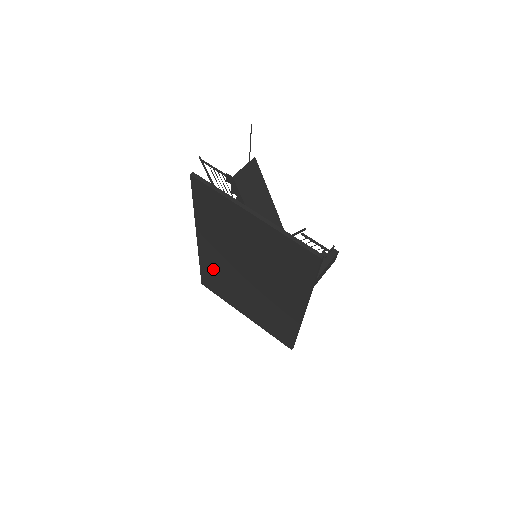
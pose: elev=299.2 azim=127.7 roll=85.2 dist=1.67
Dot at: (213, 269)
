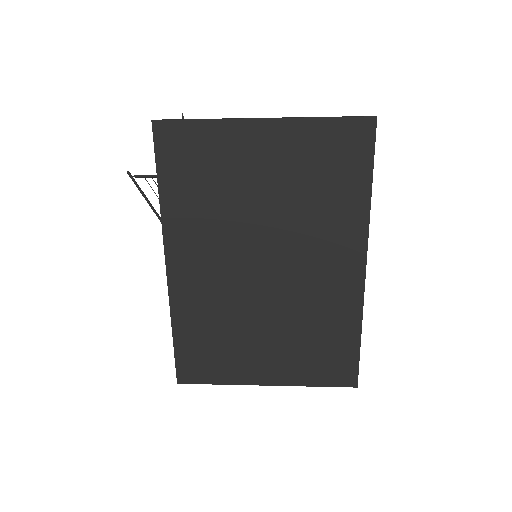
Dot at: (199, 318)
